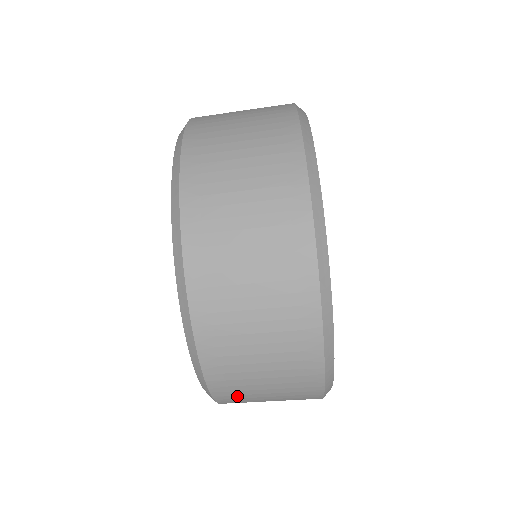
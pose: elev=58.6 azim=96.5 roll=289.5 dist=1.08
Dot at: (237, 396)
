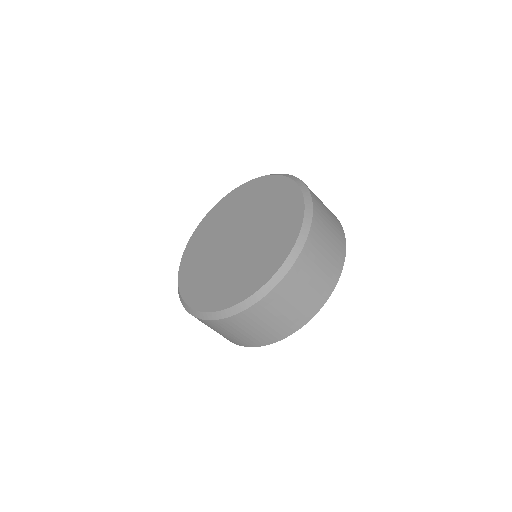
Dot at: occluded
